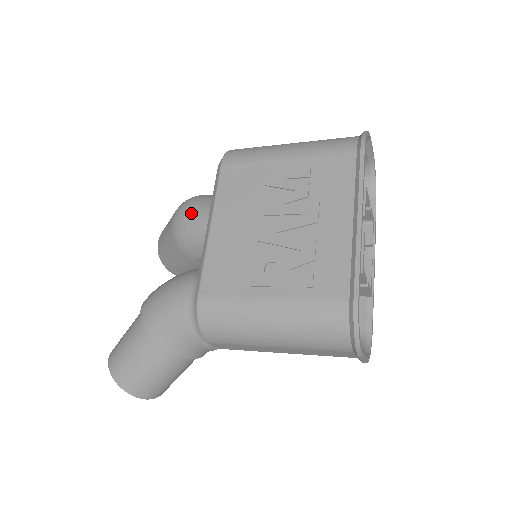
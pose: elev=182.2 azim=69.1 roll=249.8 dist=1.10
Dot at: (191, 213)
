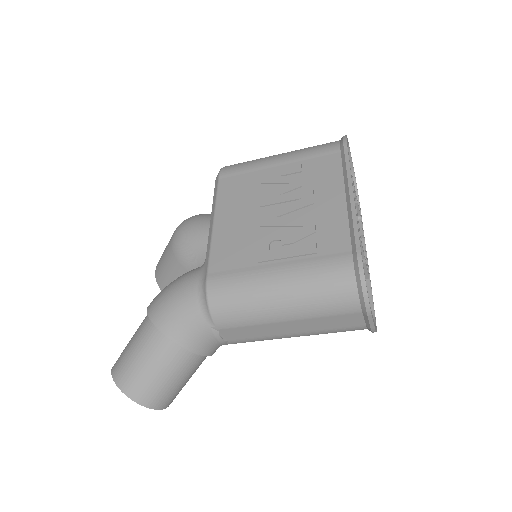
Dot at: (191, 225)
